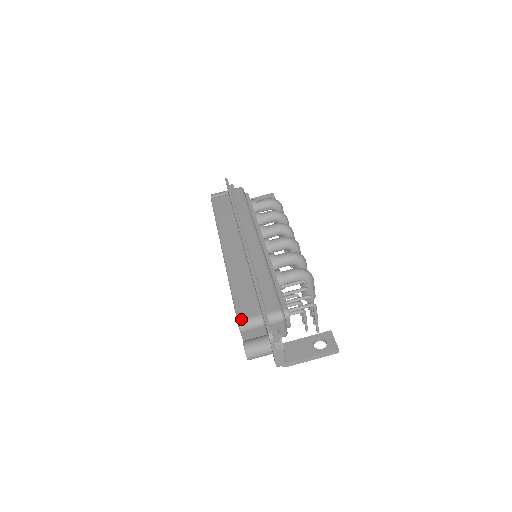
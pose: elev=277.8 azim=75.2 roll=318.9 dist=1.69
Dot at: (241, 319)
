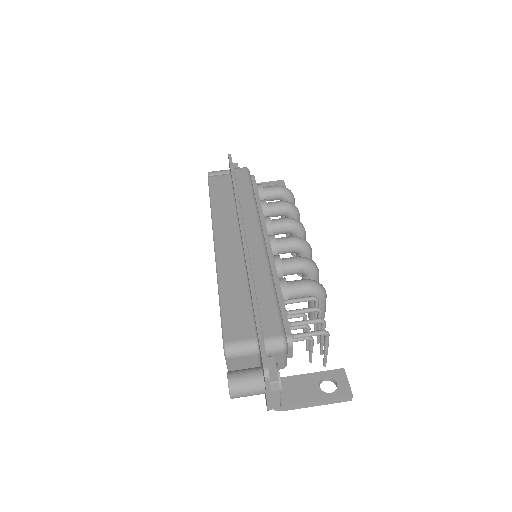
Dot at: (228, 342)
